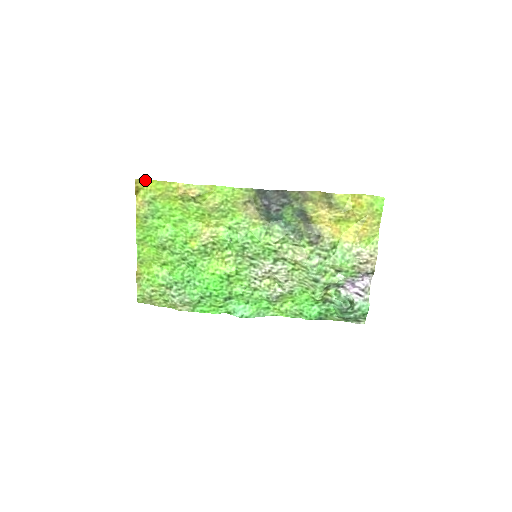
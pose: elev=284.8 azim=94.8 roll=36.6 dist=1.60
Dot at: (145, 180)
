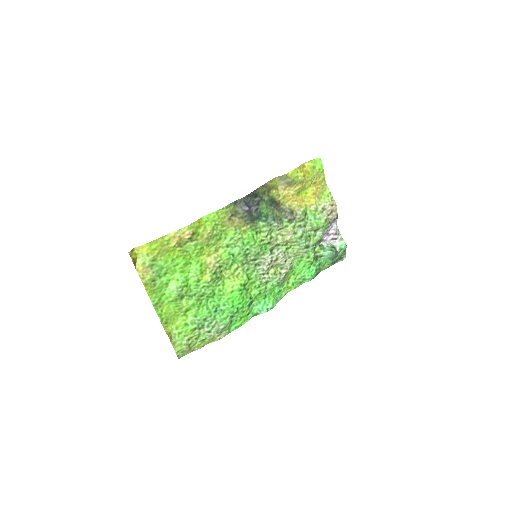
Dot at: (136, 248)
